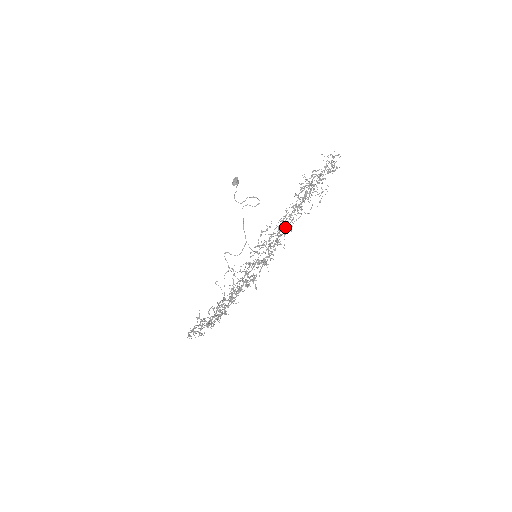
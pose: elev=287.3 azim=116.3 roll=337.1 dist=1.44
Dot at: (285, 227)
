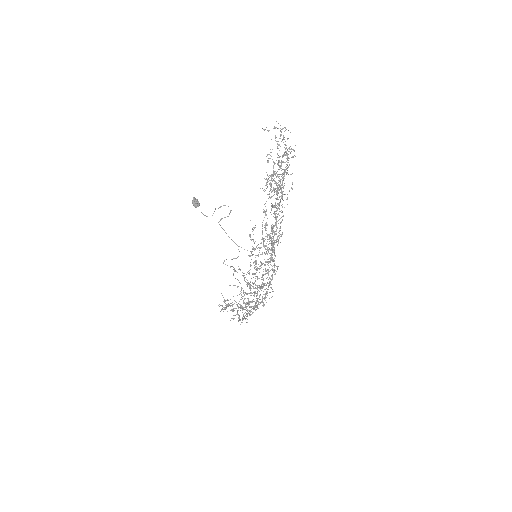
Dot at: (277, 239)
